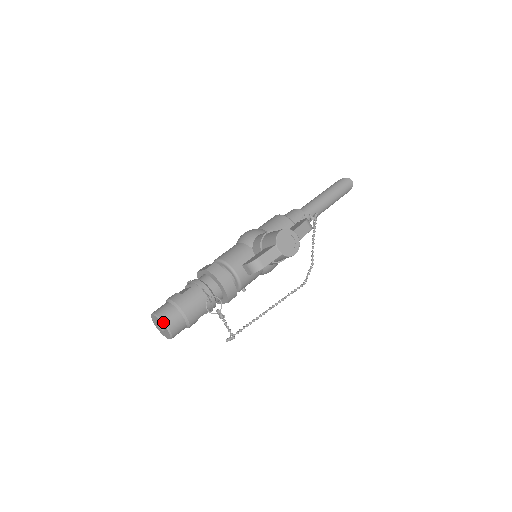
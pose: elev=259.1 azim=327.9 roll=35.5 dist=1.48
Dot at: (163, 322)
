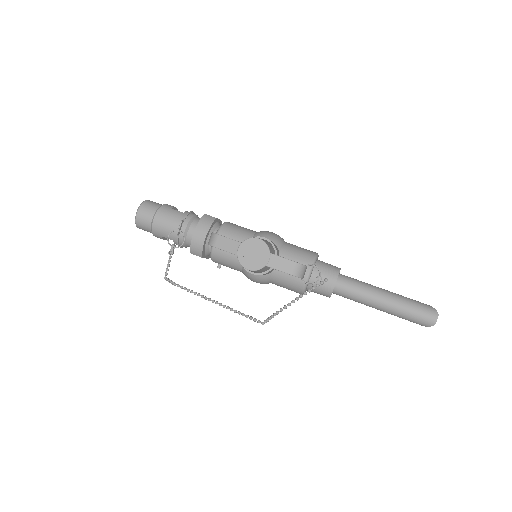
Dot at: (139, 207)
